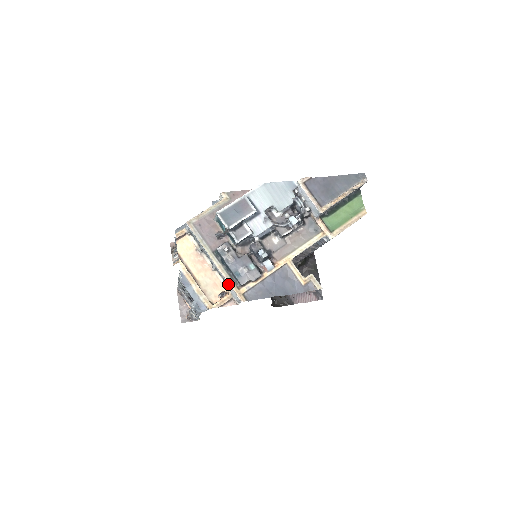
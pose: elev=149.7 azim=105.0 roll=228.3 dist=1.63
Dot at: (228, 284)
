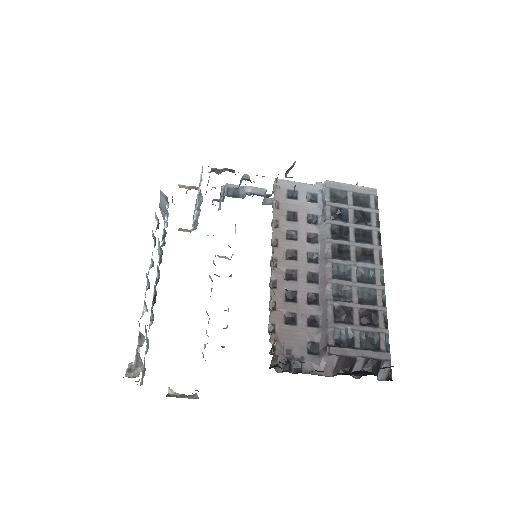
Dot at: occluded
